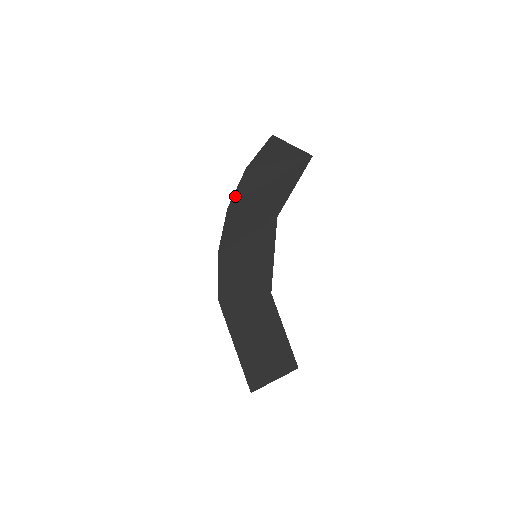
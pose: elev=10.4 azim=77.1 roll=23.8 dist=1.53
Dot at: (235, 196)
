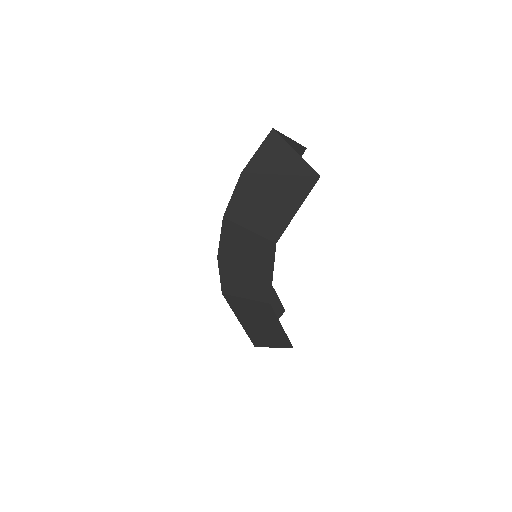
Dot at: (230, 205)
